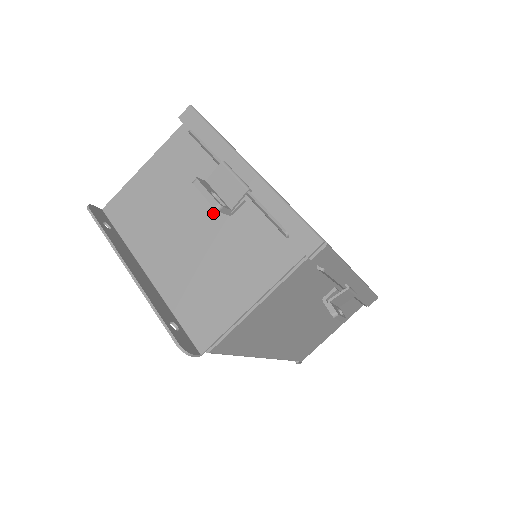
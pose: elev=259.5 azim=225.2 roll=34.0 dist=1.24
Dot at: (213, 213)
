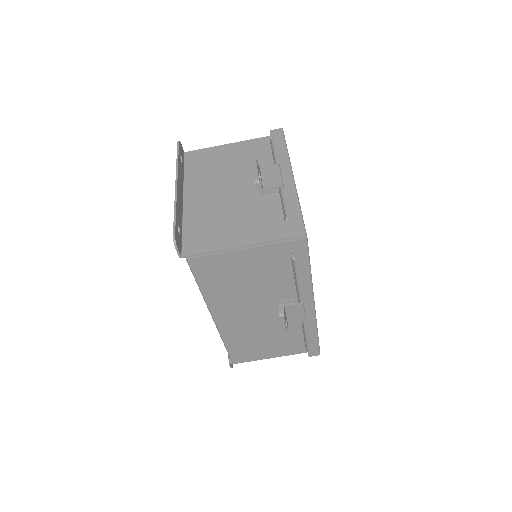
Dot at: (251, 188)
